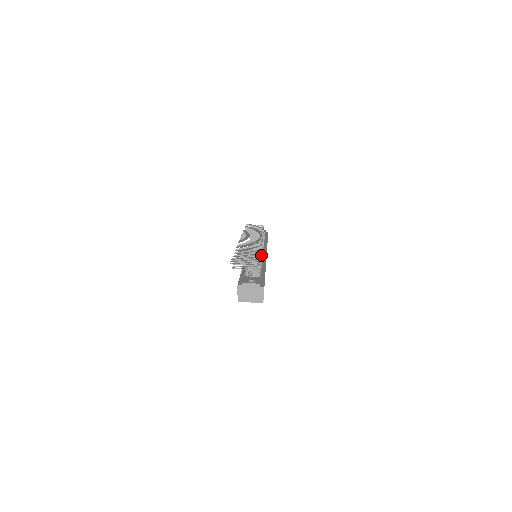
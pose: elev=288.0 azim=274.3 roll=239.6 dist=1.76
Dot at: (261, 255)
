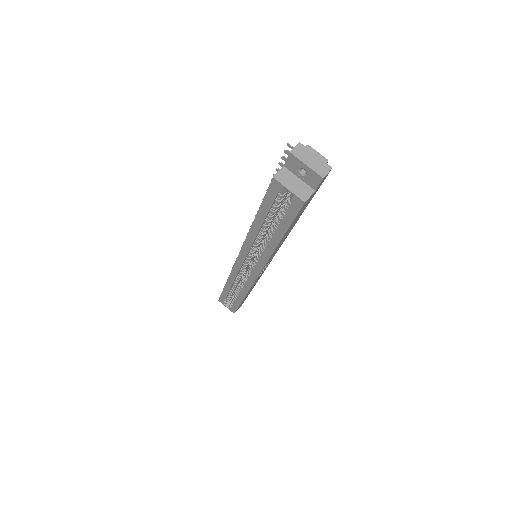
Dot at: occluded
